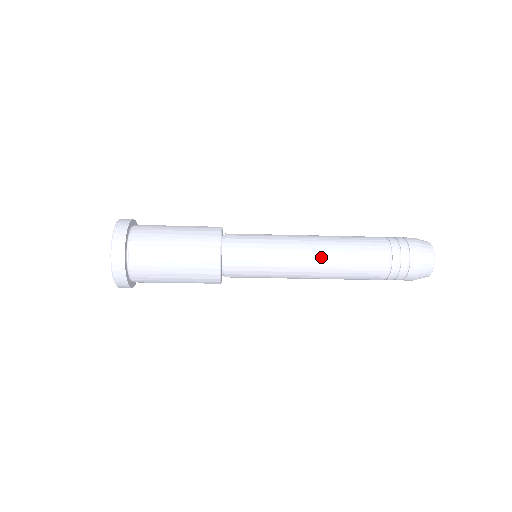
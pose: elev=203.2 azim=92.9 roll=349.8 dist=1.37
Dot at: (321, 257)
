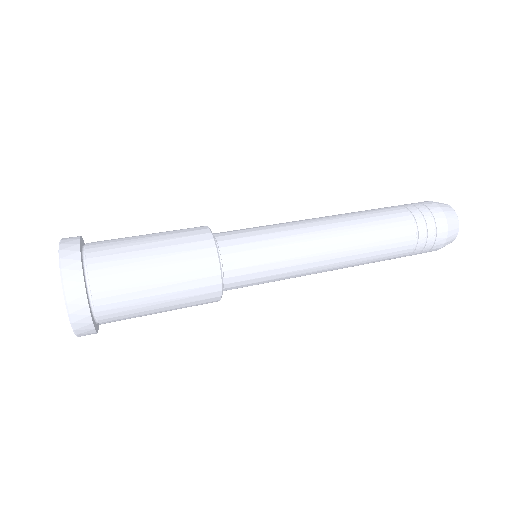
Dot at: occluded
